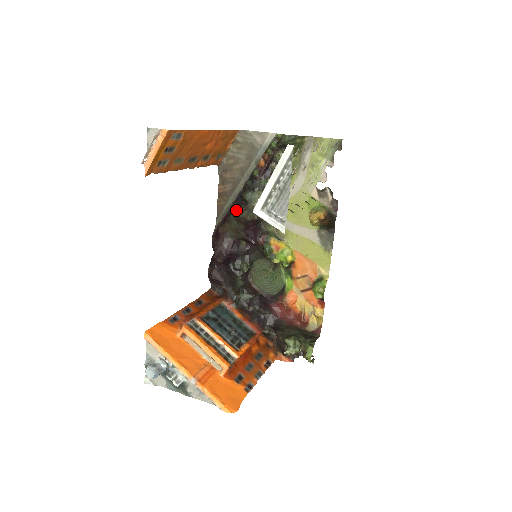
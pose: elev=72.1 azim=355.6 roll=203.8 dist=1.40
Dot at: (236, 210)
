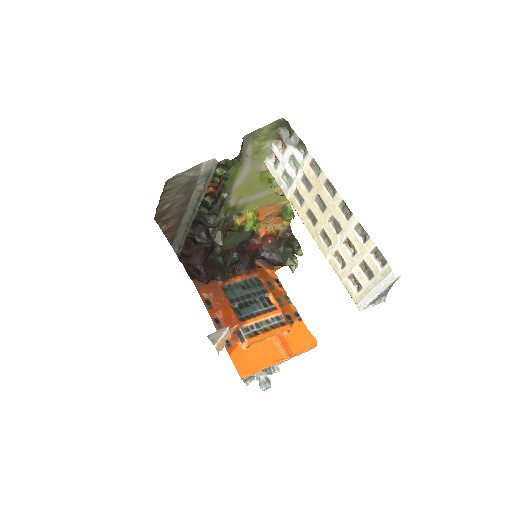
Dot at: (204, 237)
